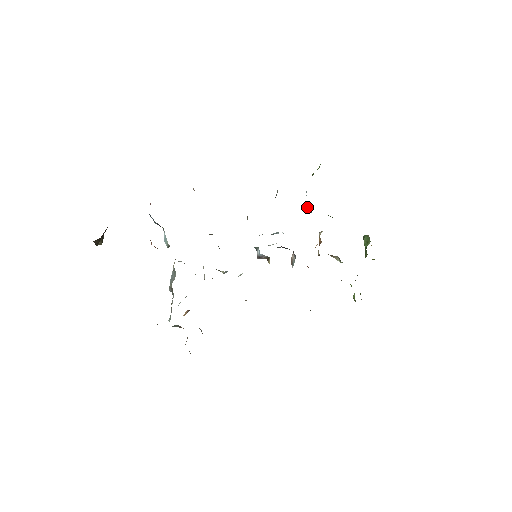
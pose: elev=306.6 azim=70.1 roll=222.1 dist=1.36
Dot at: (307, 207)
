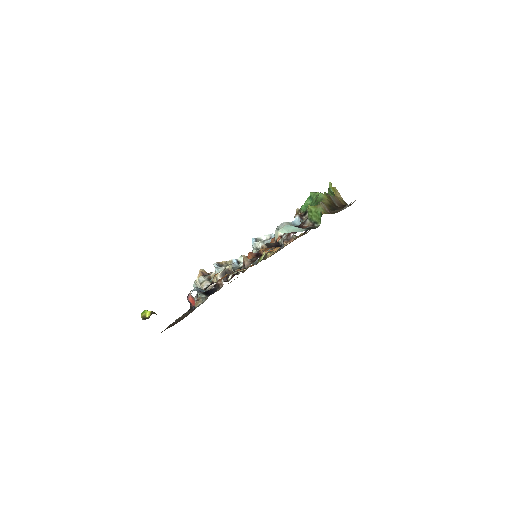
Dot at: occluded
